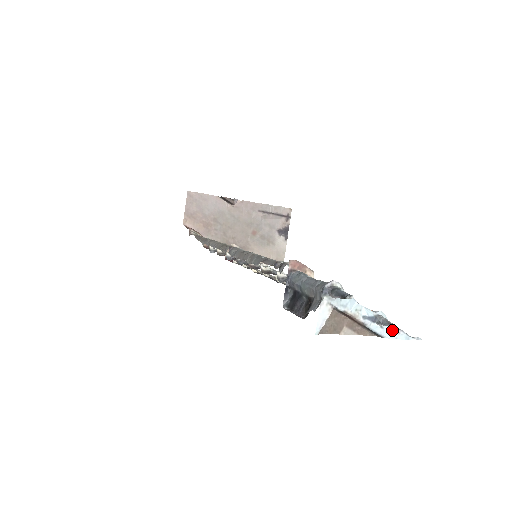
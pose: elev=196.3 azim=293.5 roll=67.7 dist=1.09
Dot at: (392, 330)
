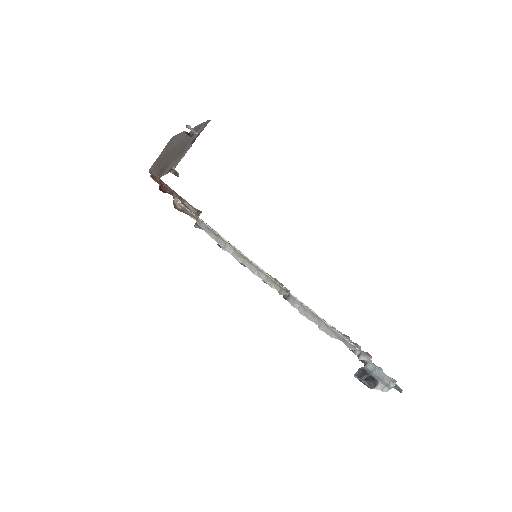
Dot at: occluded
